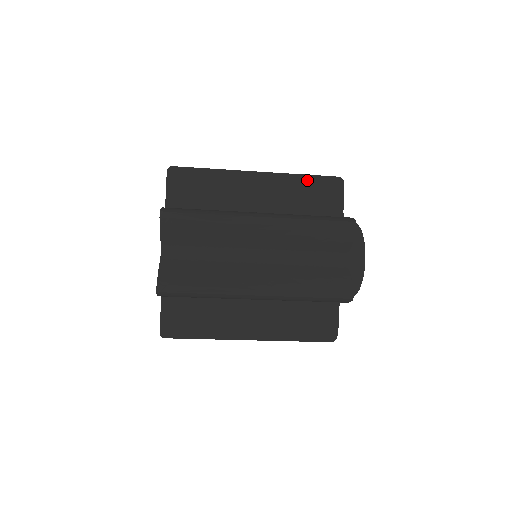
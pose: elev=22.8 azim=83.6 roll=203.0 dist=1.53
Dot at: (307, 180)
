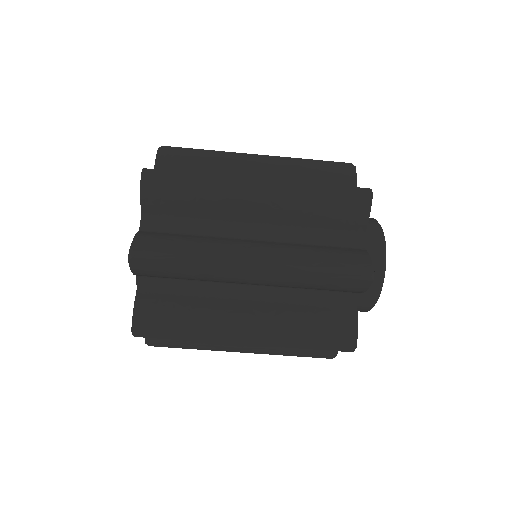
Dot at: occluded
